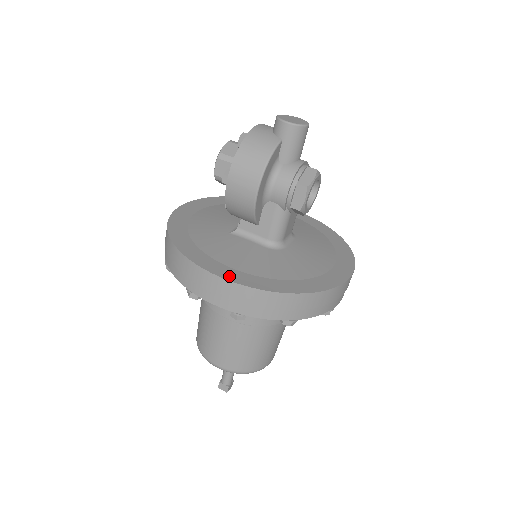
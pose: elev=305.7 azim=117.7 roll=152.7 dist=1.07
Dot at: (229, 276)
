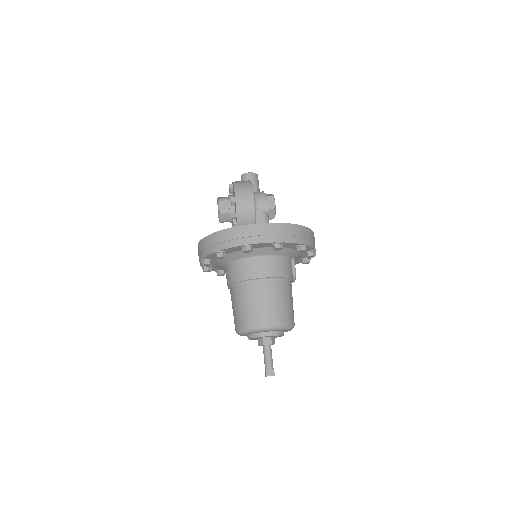
Dot at: (266, 224)
